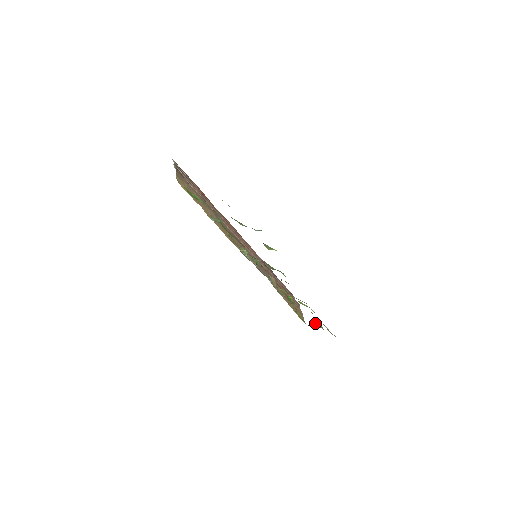
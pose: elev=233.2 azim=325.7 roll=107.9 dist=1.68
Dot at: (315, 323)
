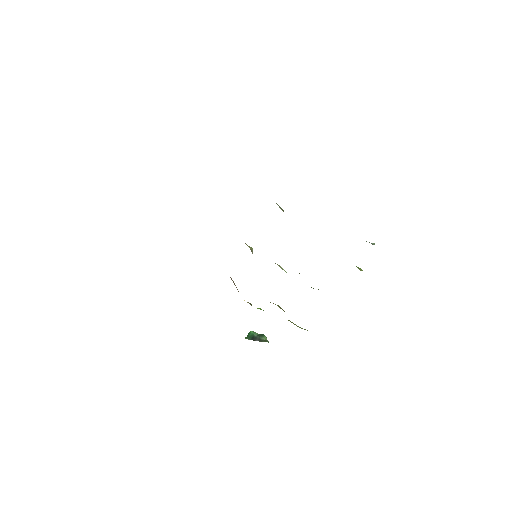
Dot at: (258, 336)
